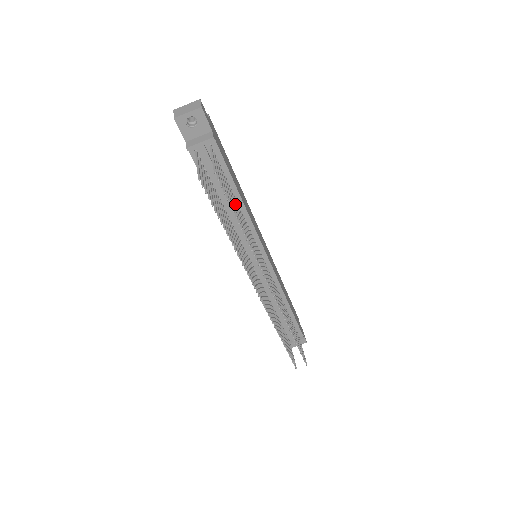
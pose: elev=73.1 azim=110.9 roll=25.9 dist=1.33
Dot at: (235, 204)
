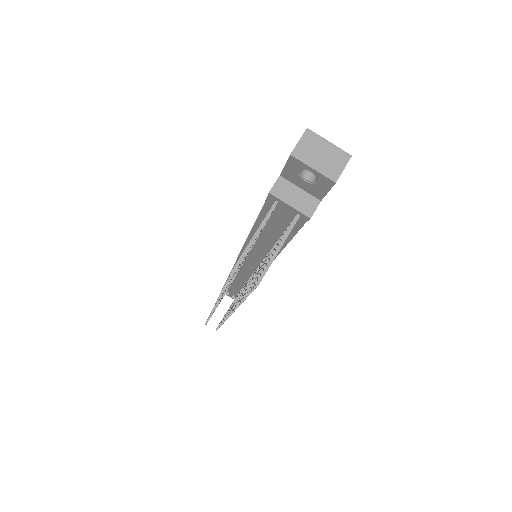
Dot at: occluded
